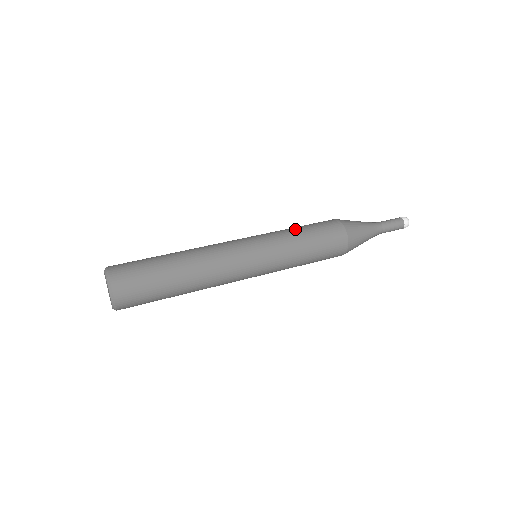
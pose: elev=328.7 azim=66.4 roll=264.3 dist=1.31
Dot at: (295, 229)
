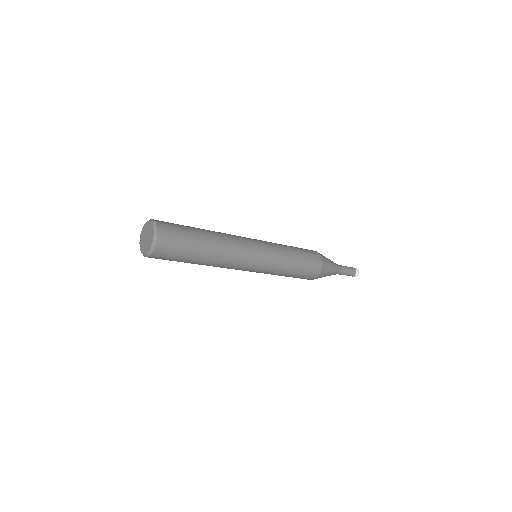
Dot at: (288, 246)
